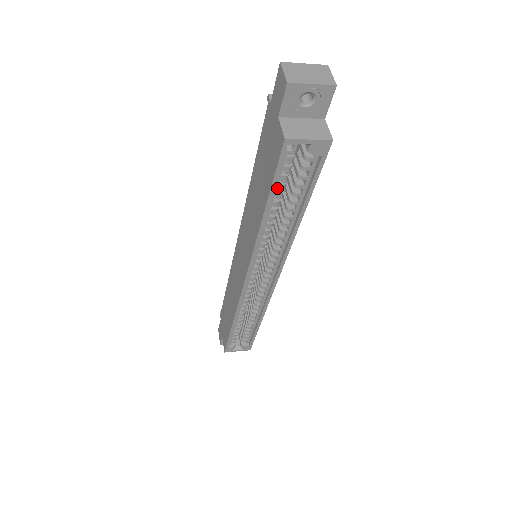
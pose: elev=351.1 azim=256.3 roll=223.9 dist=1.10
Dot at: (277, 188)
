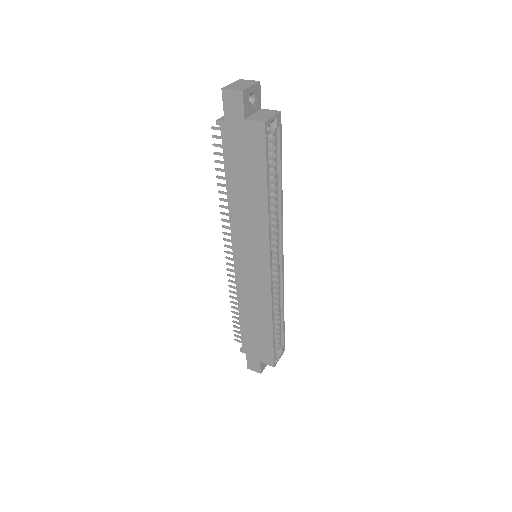
Dot at: (266, 169)
